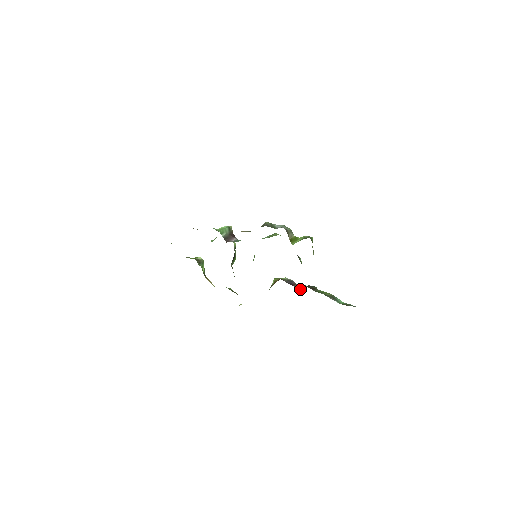
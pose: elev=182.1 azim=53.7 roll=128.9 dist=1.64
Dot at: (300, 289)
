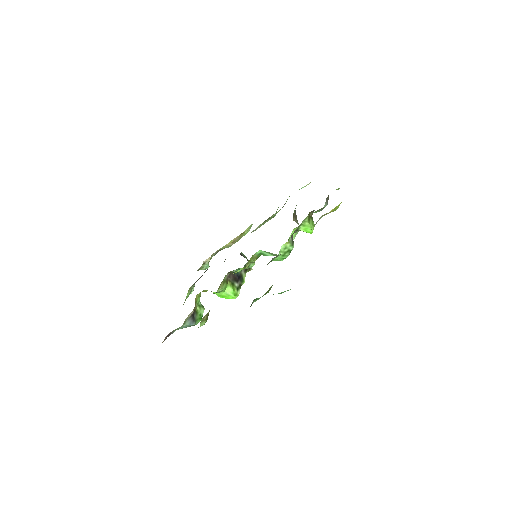
Dot at: occluded
